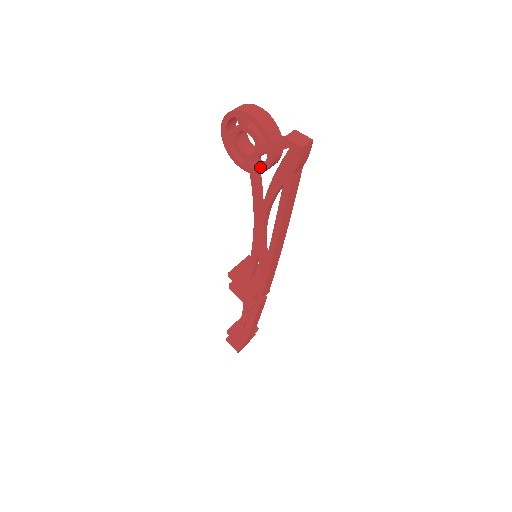
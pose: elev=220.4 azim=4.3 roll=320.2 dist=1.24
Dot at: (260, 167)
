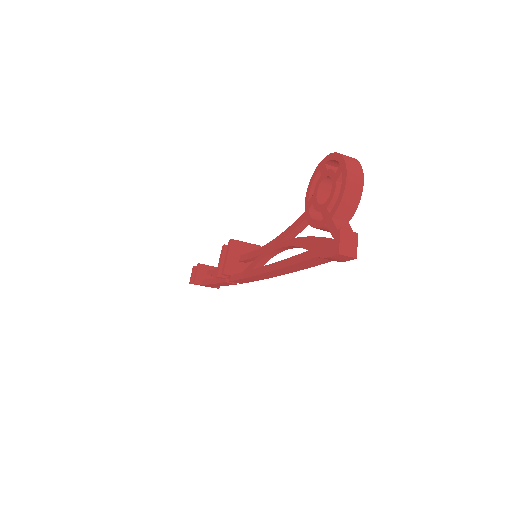
Dot at: (312, 218)
